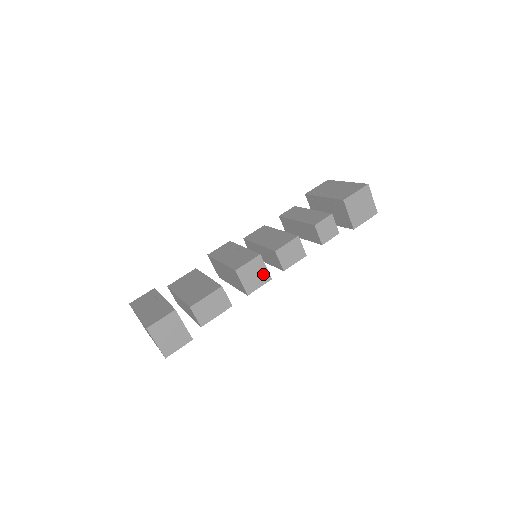
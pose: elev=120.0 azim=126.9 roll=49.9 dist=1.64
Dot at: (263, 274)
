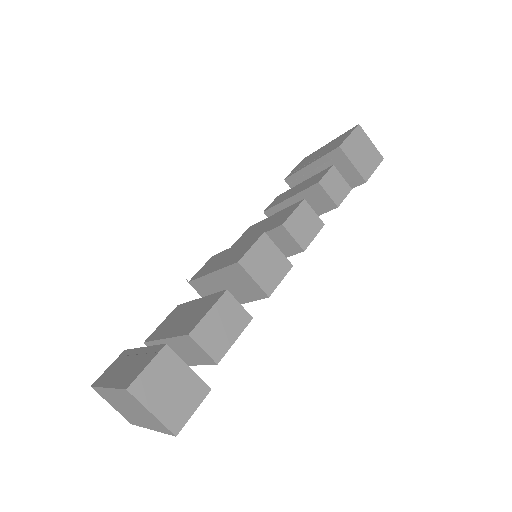
Dot at: (278, 260)
